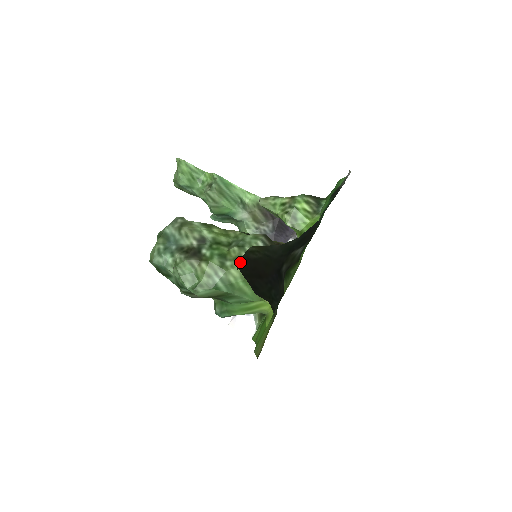
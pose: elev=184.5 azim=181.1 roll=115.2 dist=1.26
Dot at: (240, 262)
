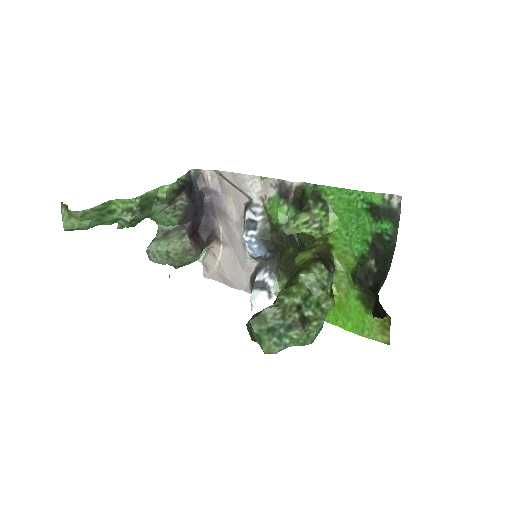
Dot at: (372, 312)
